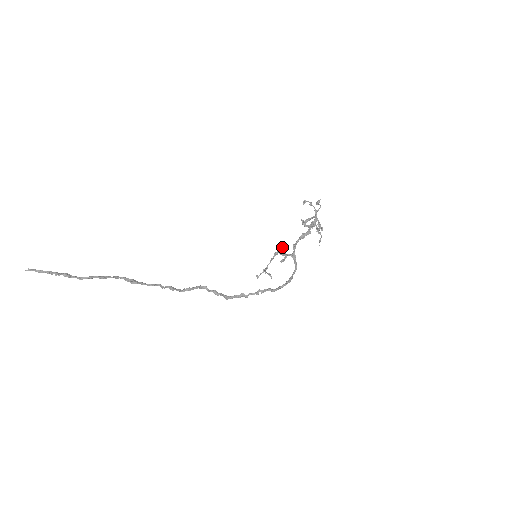
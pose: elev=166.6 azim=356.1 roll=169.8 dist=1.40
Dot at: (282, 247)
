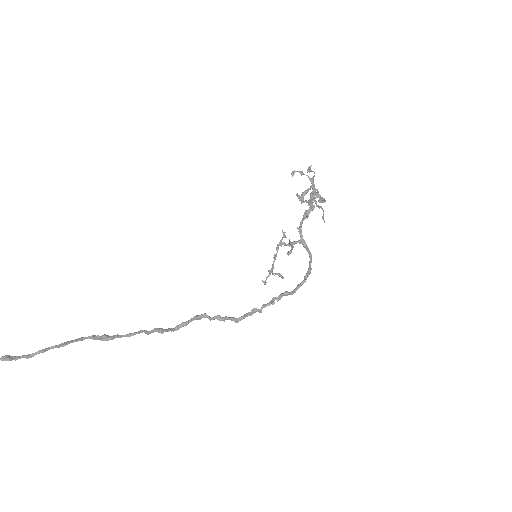
Dot at: (283, 236)
